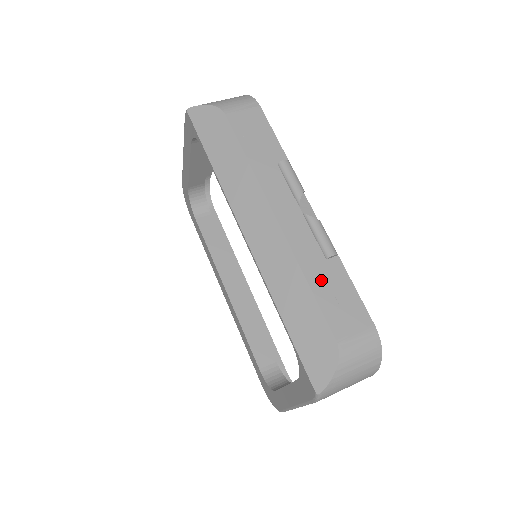
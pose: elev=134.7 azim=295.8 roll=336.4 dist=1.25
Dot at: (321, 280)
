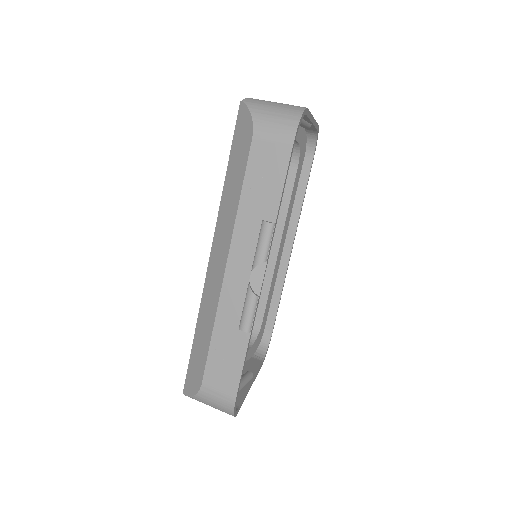
Dot at: (223, 339)
